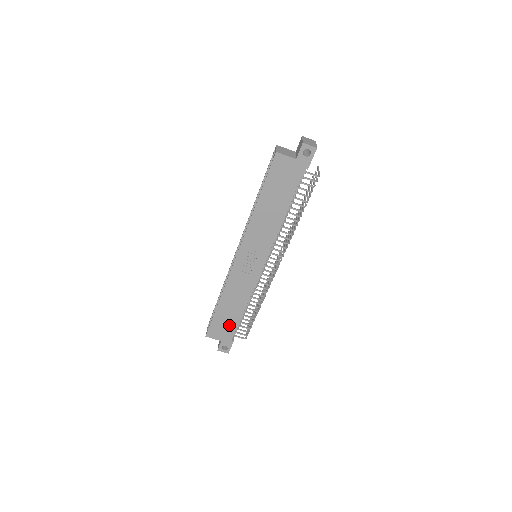
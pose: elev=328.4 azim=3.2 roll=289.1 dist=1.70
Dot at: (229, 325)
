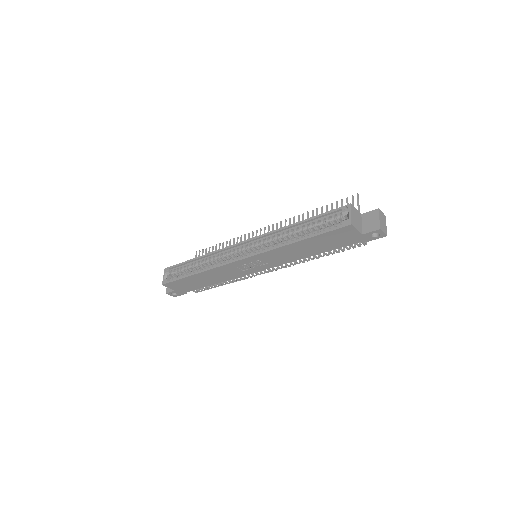
Dot at: (192, 286)
